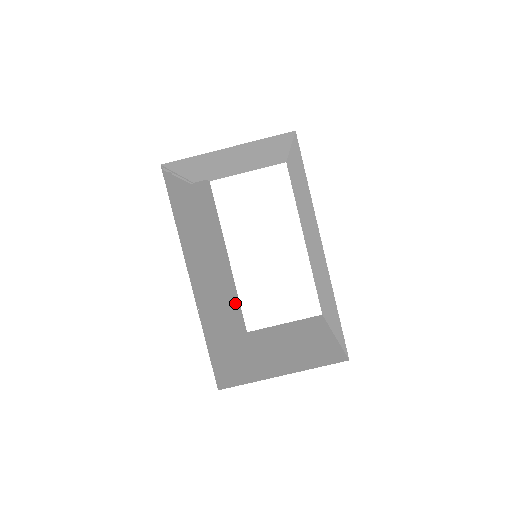
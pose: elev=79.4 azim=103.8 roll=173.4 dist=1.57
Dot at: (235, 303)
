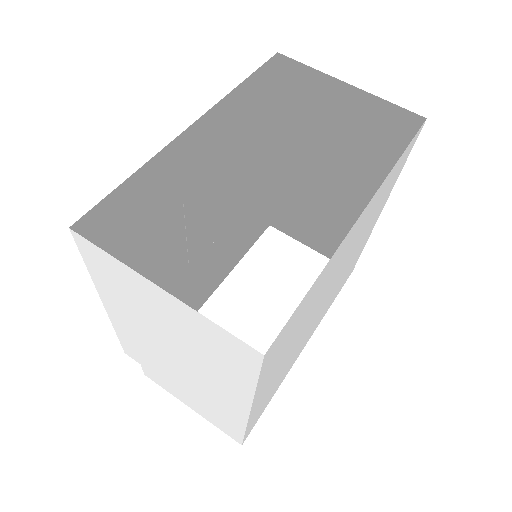
Dot at: occluded
